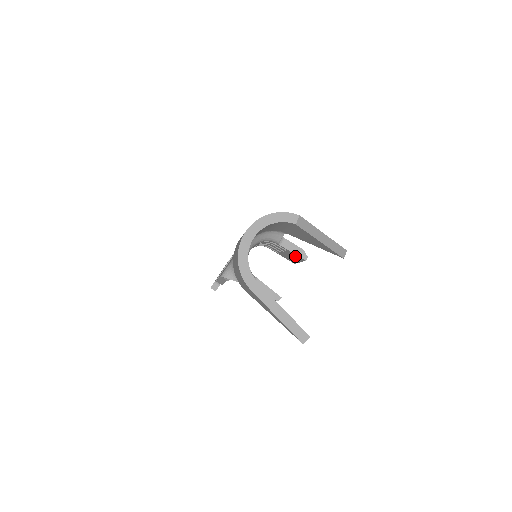
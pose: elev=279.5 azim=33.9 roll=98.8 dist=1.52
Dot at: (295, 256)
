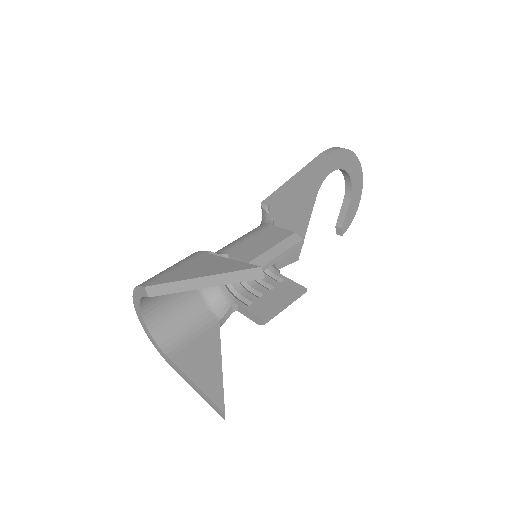
Dot at: occluded
